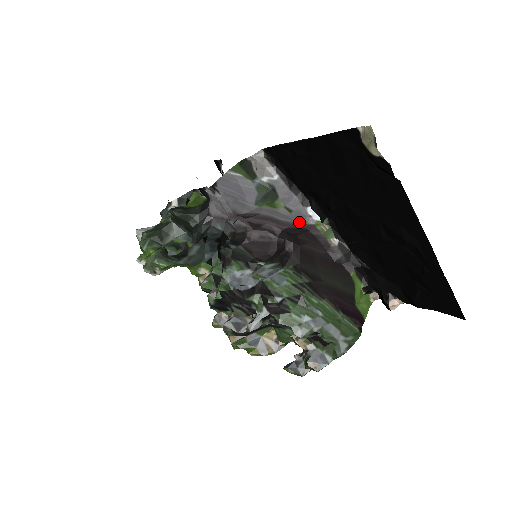
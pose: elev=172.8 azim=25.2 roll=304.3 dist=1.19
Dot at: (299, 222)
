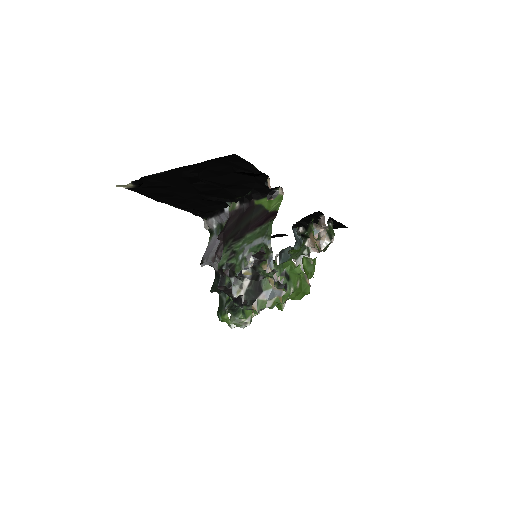
Dot at: occluded
